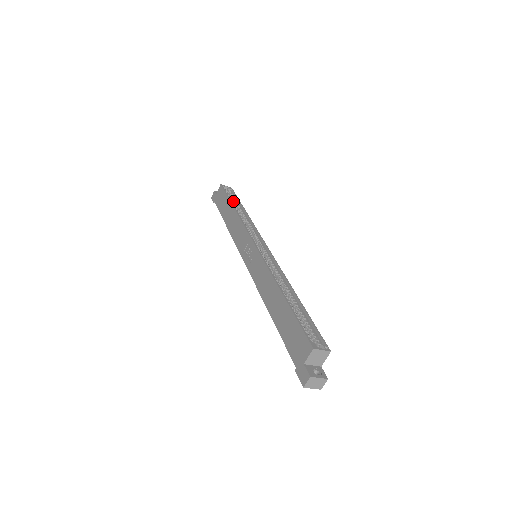
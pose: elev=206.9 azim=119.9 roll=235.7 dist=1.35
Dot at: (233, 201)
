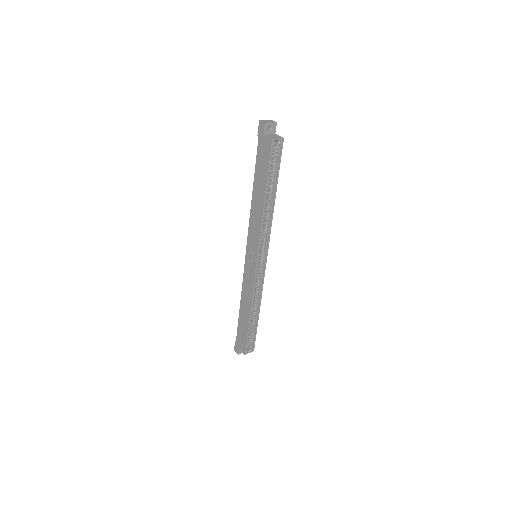
Dot at: (272, 172)
